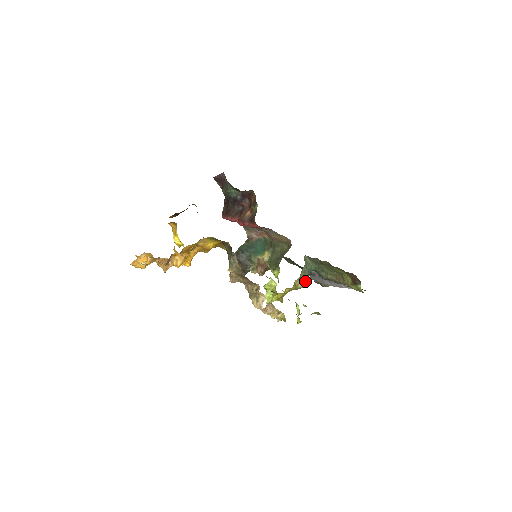
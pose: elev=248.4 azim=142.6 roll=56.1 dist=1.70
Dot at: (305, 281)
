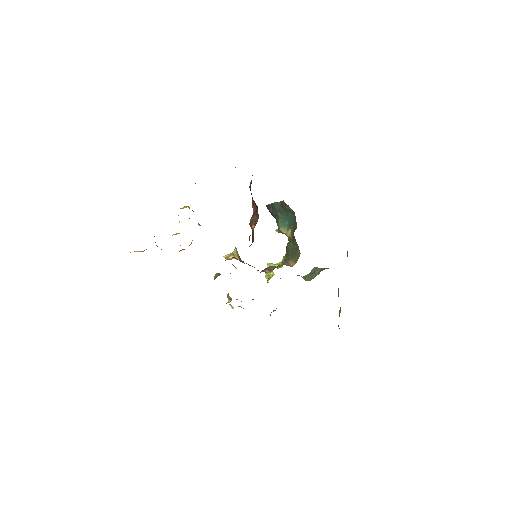
Dot at: (309, 278)
